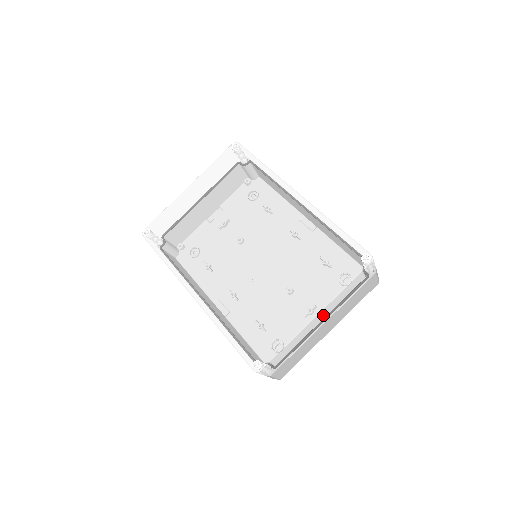
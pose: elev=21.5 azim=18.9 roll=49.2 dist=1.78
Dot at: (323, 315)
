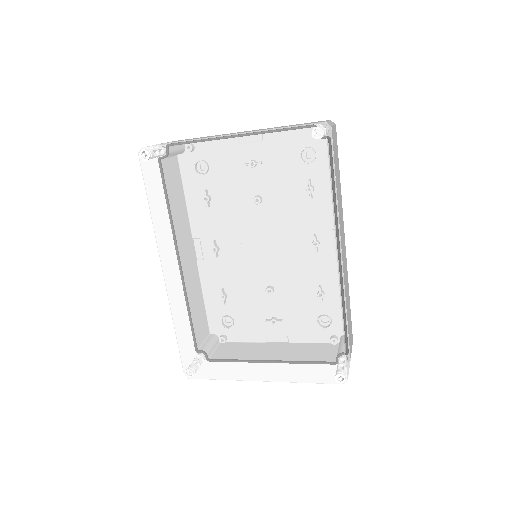
Dot at: occluded
